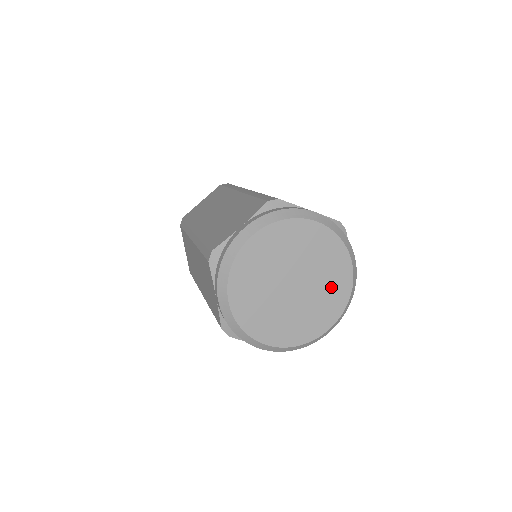
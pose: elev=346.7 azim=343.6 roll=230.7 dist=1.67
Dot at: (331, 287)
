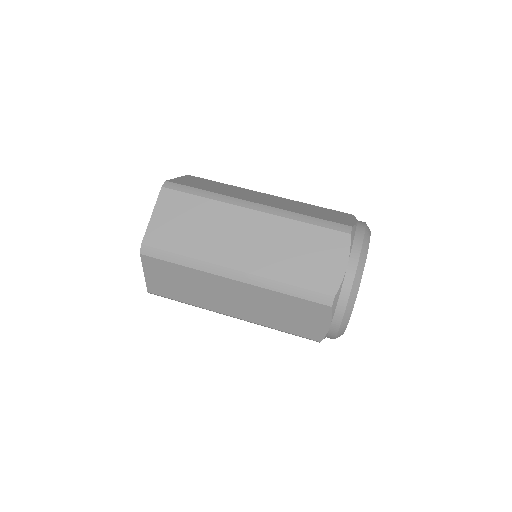
Dot at: occluded
